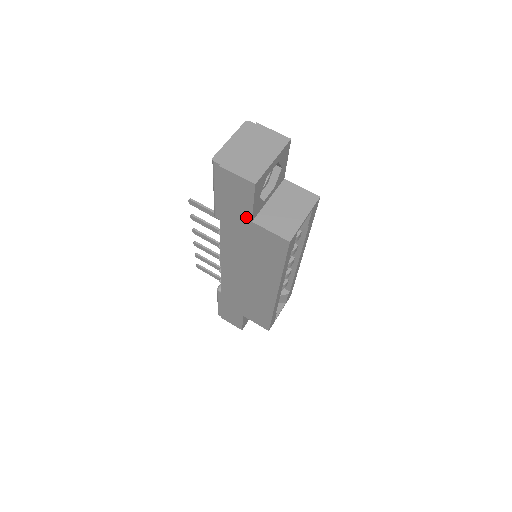
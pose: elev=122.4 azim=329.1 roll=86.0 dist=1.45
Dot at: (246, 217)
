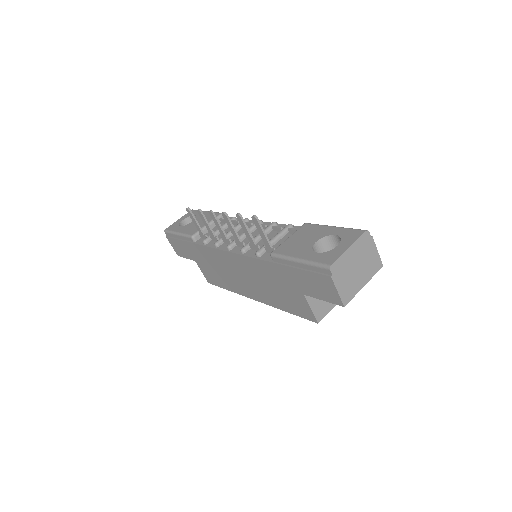
Dot at: (303, 290)
